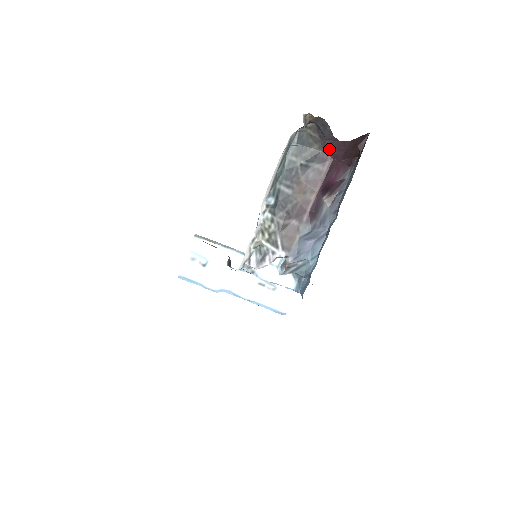
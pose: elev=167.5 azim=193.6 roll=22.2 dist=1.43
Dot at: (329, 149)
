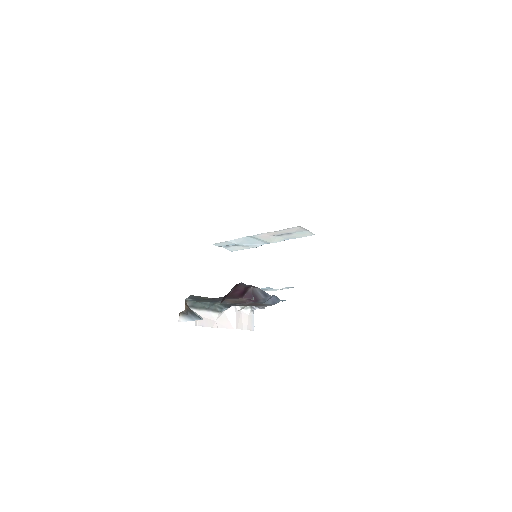
Dot at: occluded
